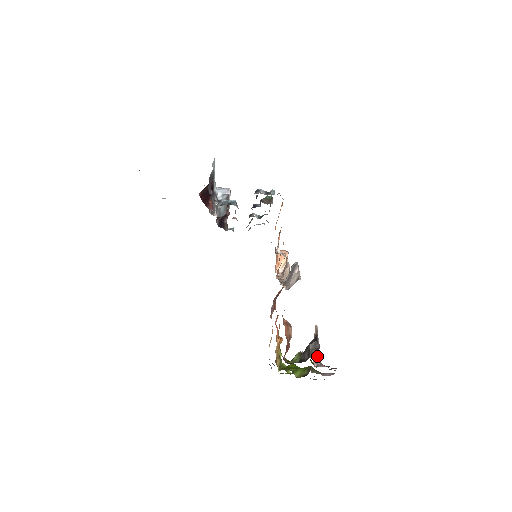
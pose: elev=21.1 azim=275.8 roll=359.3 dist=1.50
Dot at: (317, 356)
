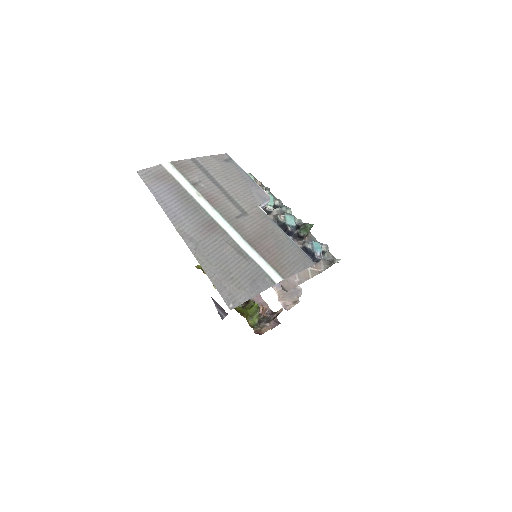
Dot at: occluded
